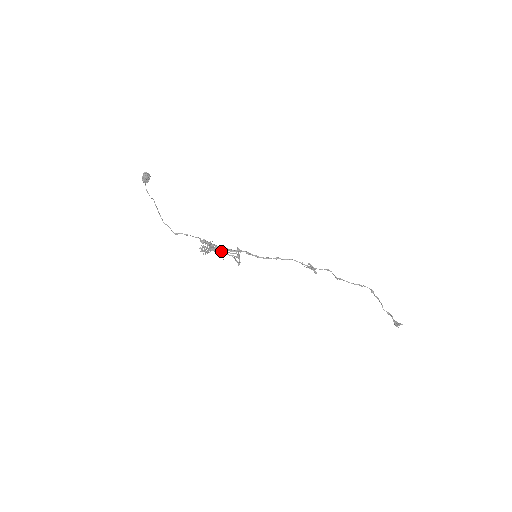
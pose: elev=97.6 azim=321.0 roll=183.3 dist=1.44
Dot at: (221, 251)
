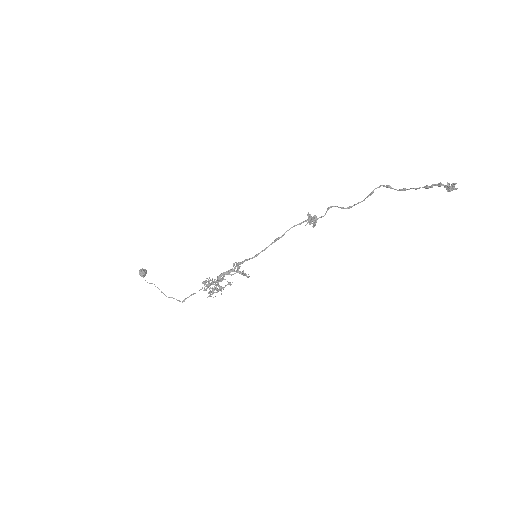
Dot at: (228, 284)
